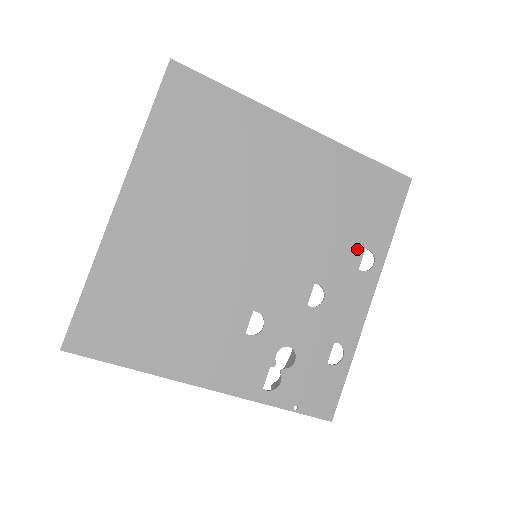
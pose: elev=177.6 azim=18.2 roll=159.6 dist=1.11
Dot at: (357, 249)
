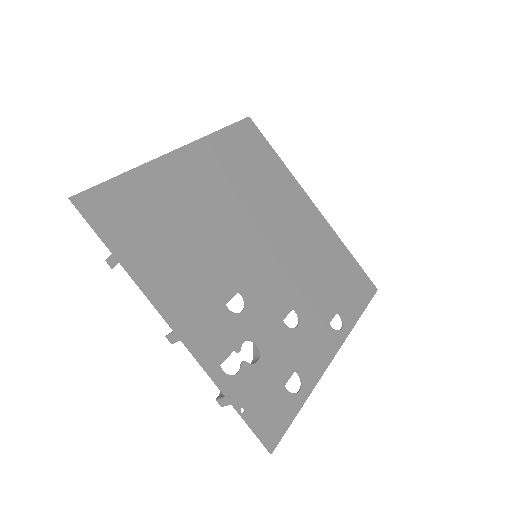
Dot at: (331, 307)
